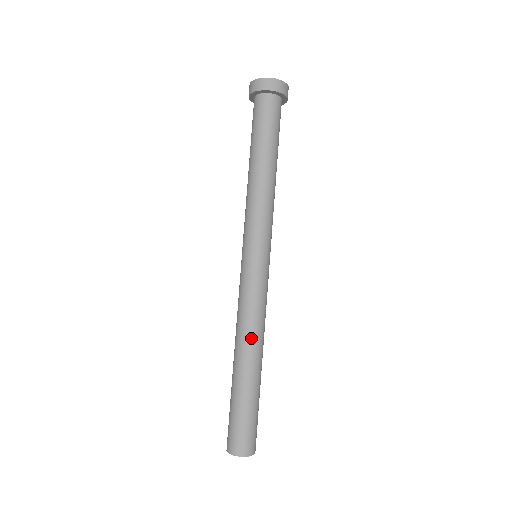
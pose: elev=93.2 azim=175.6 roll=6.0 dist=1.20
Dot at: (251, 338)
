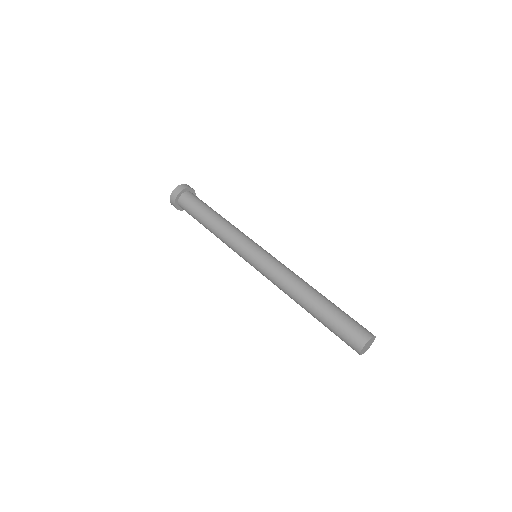
Dot at: (302, 281)
